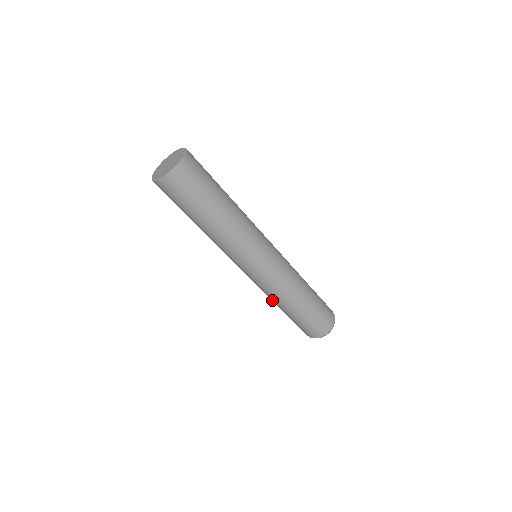
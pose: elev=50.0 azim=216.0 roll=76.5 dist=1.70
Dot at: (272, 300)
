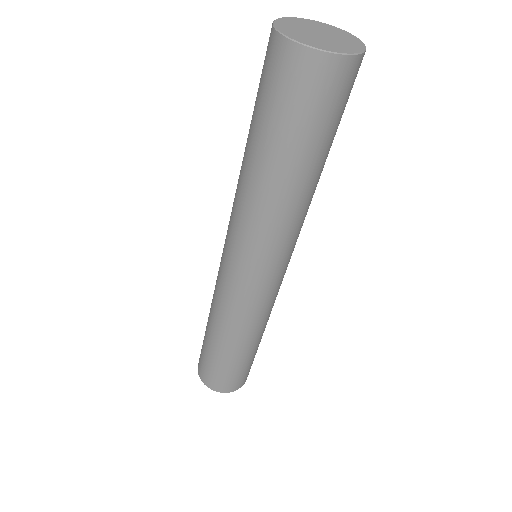
Dot at: (212, 315)
